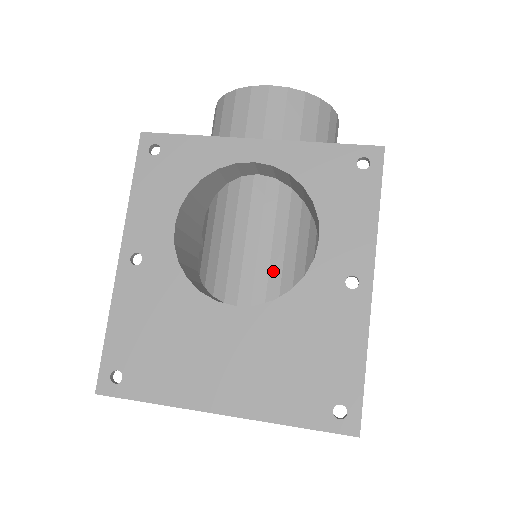
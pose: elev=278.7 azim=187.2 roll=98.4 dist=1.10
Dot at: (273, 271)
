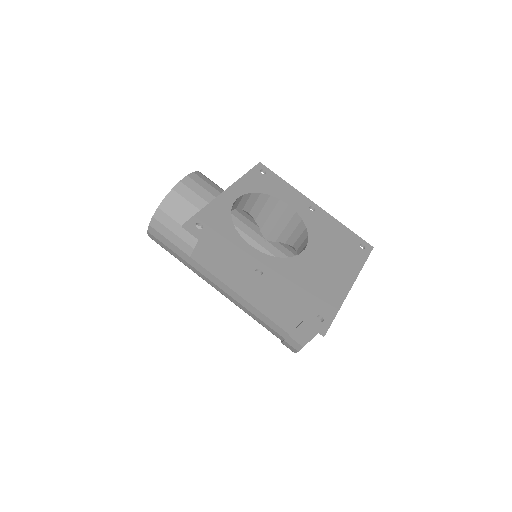
Dot at: occluded
